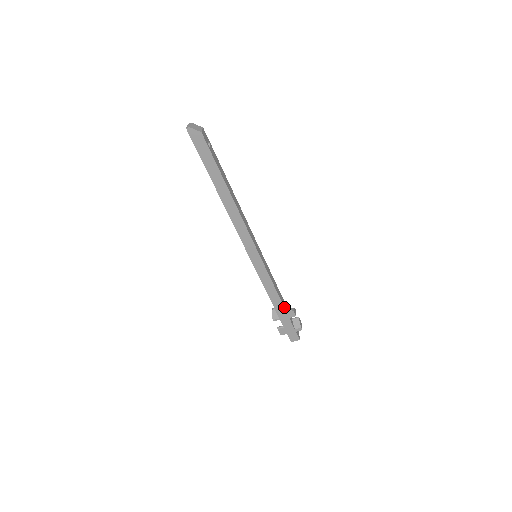
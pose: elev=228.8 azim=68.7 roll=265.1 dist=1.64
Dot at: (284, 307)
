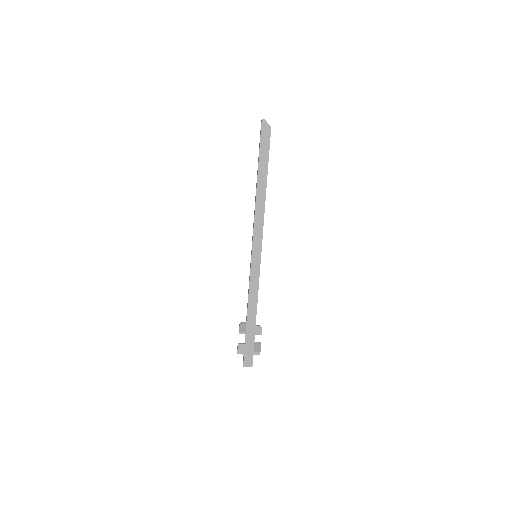
Dot at: occluded
